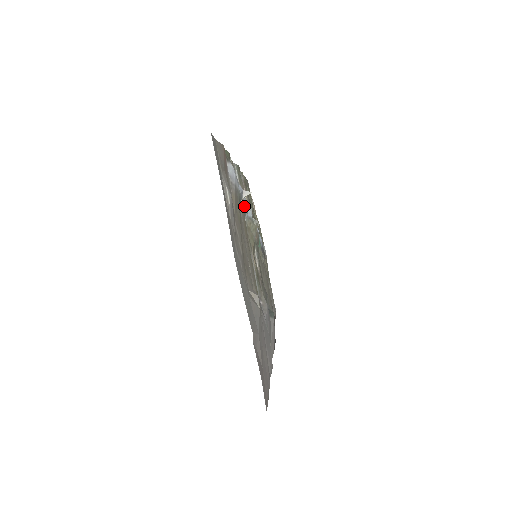
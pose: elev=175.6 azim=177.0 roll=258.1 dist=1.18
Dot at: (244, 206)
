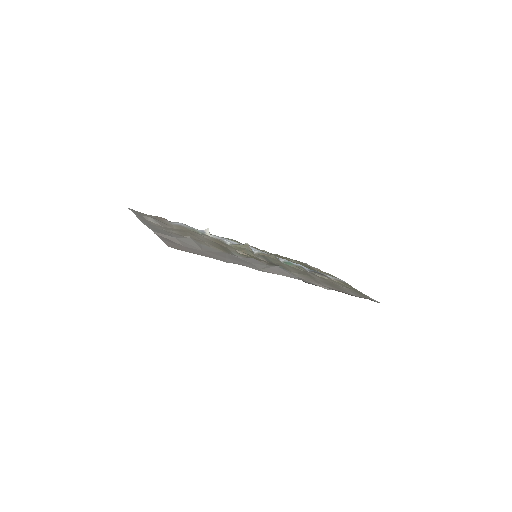
Dot at: (217, 238)
